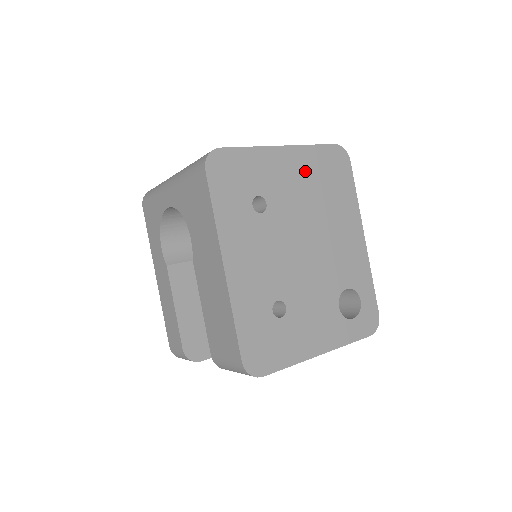
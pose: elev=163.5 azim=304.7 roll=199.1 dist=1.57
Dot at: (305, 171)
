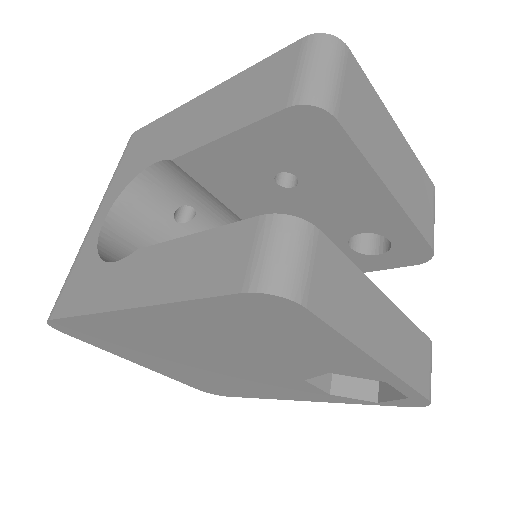
Dot at: occluded
